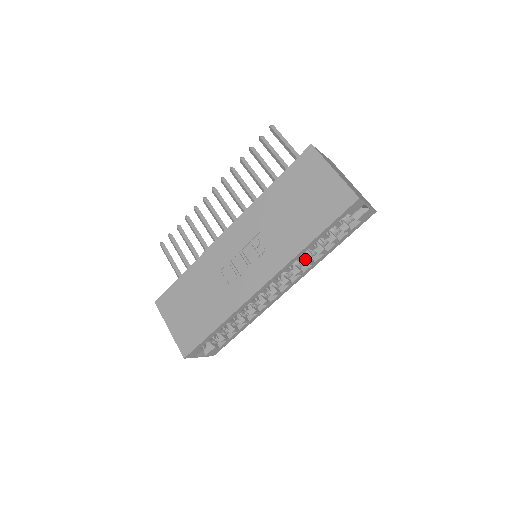
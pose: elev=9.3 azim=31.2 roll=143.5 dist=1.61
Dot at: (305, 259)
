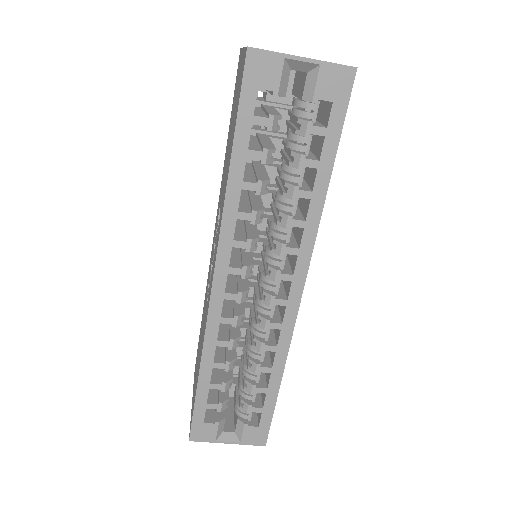
Dot at: (280, 220)
